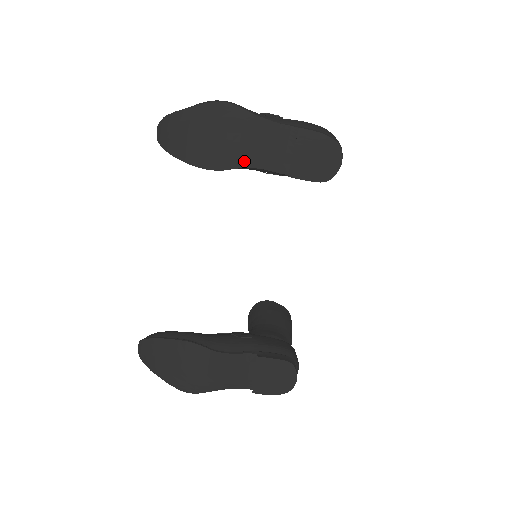
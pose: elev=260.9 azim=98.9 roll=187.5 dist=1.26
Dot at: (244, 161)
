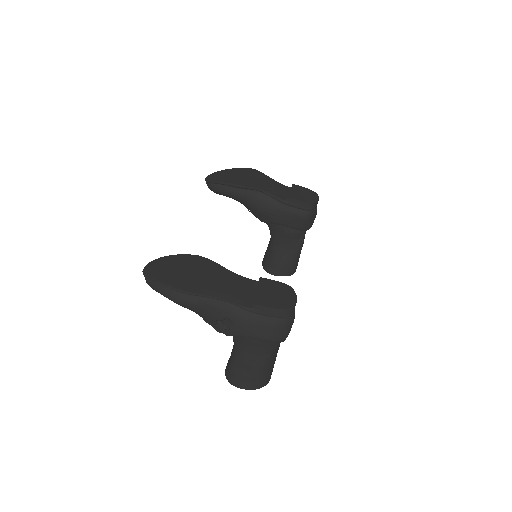
Dot at: (260, 187)
